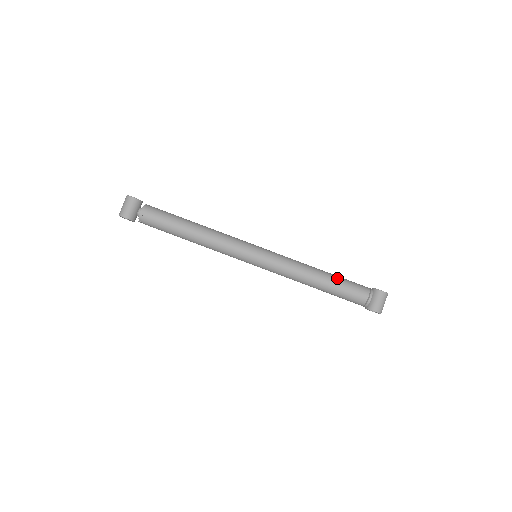
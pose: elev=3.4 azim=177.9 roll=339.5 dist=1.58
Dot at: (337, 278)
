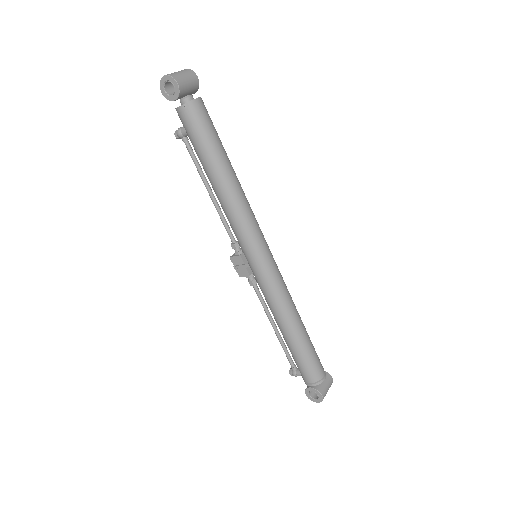
Dot at: (309, 337)
